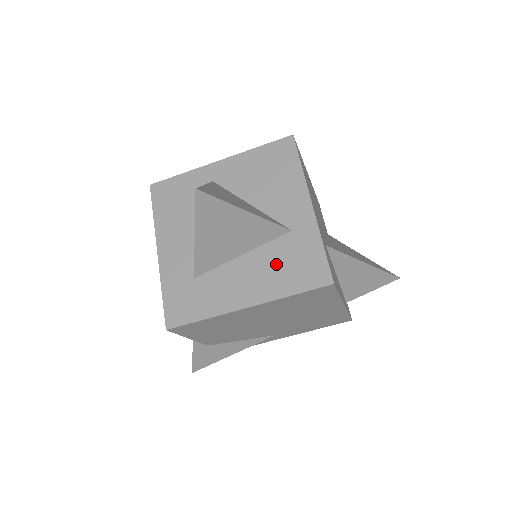
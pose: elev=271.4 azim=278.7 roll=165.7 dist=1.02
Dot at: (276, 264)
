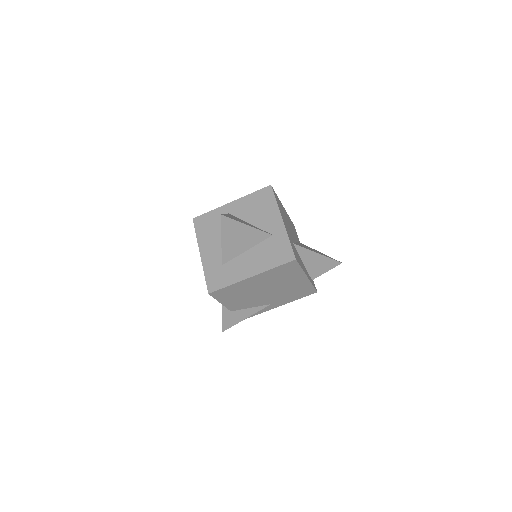
Dot at: (265, 253)
